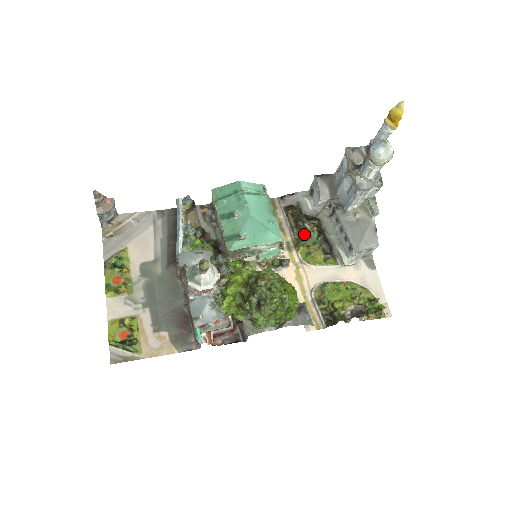
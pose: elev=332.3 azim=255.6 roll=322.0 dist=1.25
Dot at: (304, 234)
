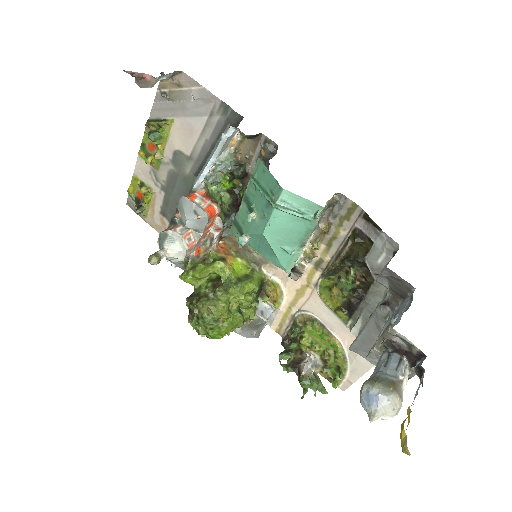
Dot at: (344, 272)
